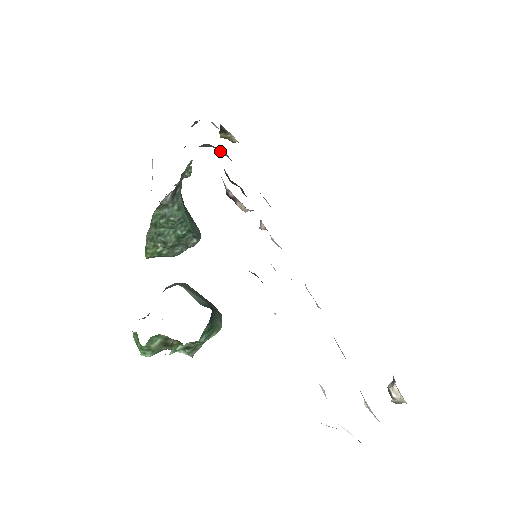
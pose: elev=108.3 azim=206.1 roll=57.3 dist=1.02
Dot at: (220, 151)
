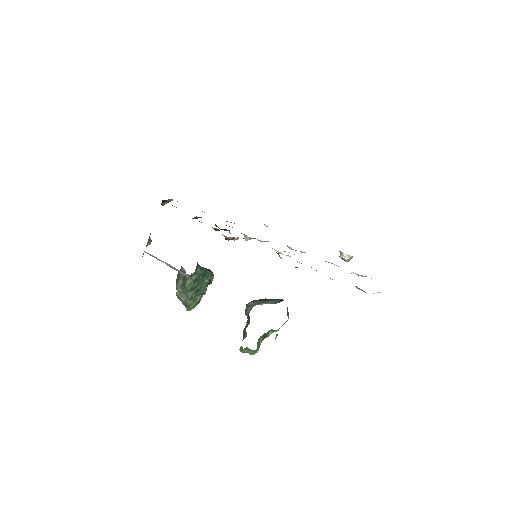
Dot at: occluded
